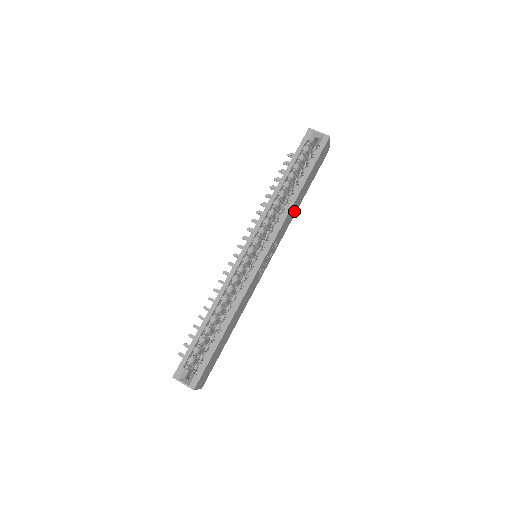
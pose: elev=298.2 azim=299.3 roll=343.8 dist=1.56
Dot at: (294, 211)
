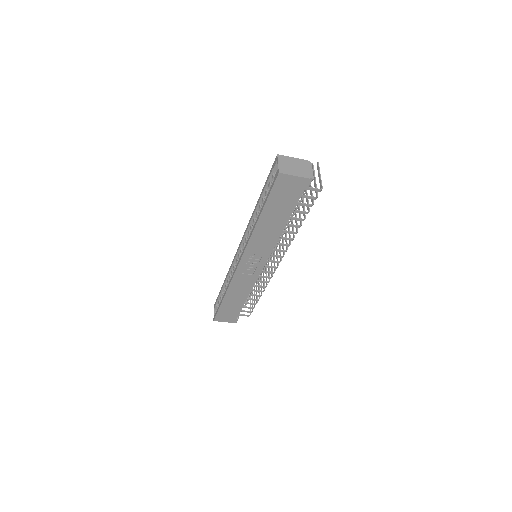
Dot at: (273, 233)
